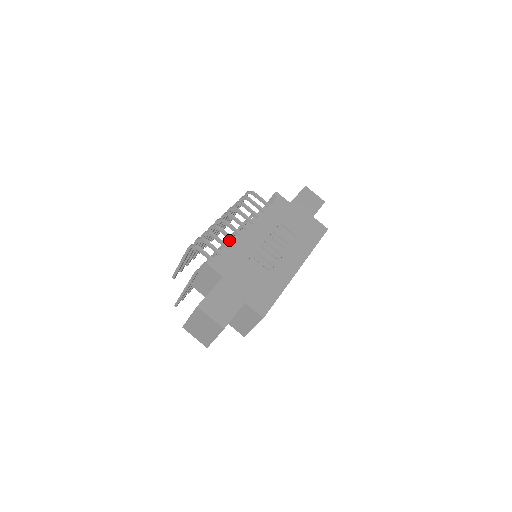
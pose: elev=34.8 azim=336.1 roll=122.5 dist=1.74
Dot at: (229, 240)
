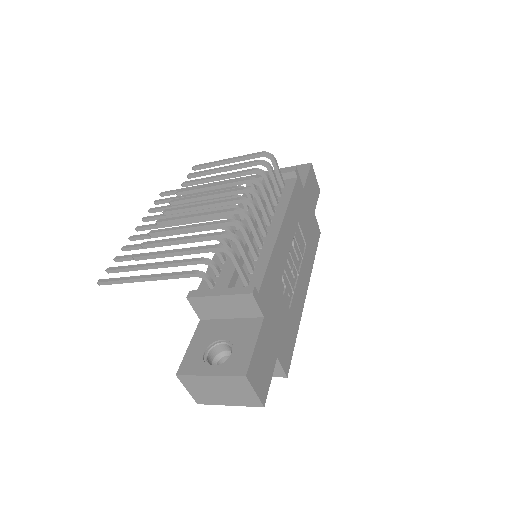
Dot at: (223, 216)
